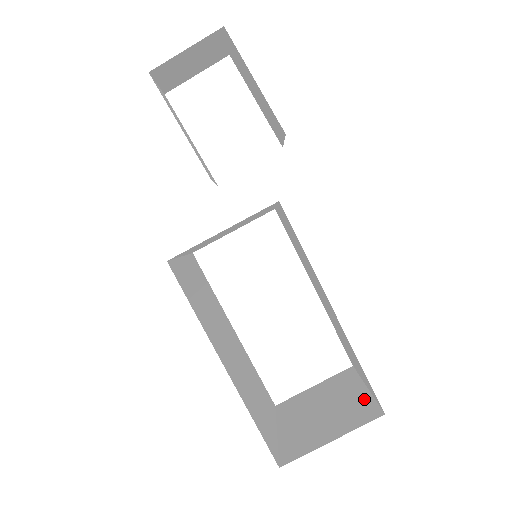
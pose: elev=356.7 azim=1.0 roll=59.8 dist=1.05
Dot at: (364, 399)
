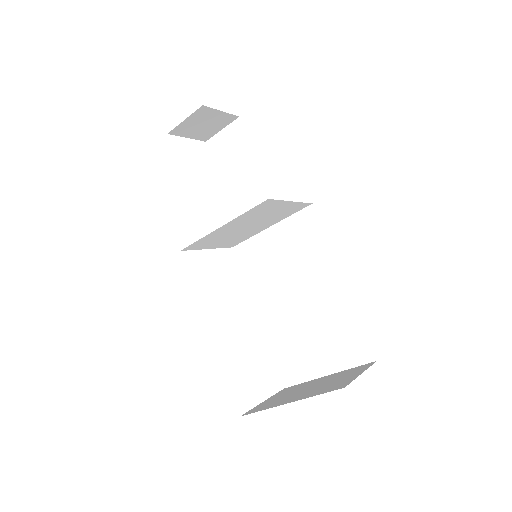
Dot at: (342, 372)
